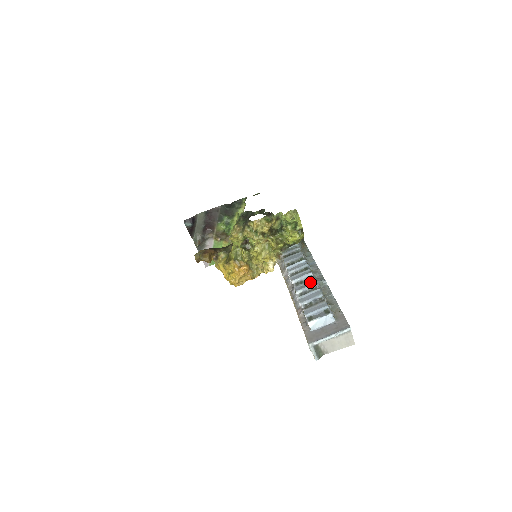
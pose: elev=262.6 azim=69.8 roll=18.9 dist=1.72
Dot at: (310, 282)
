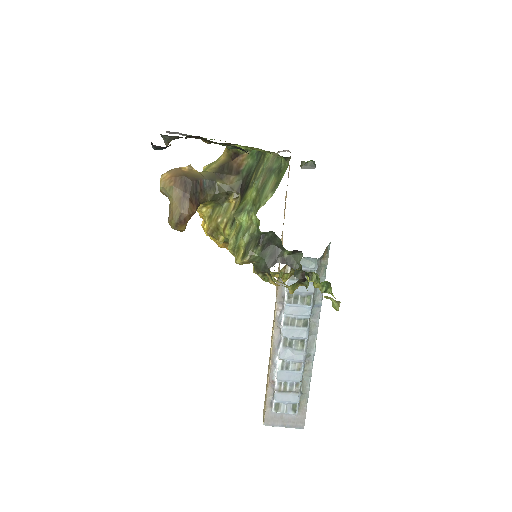
Dot at: (299, 354)
